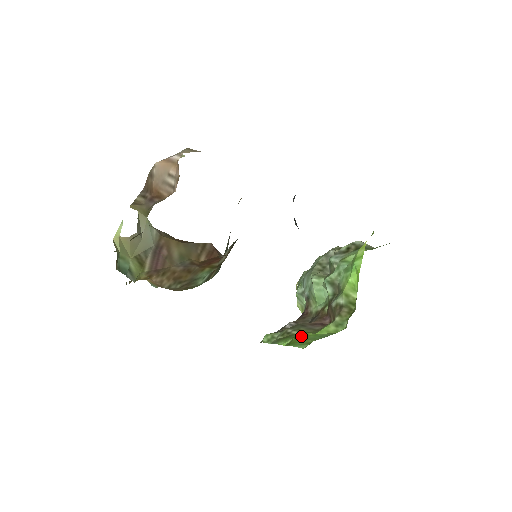
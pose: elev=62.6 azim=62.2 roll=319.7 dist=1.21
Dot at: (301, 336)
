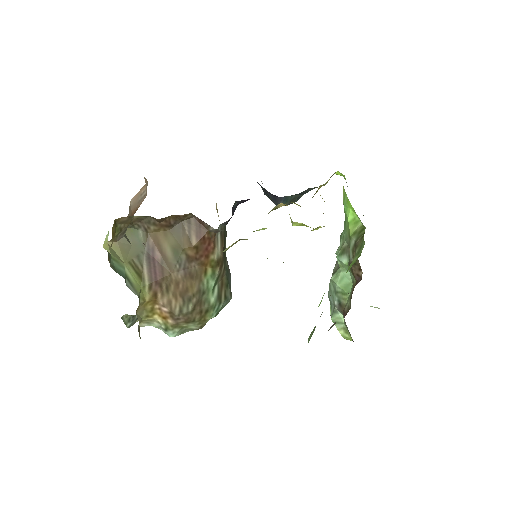
Dot at: occluded
